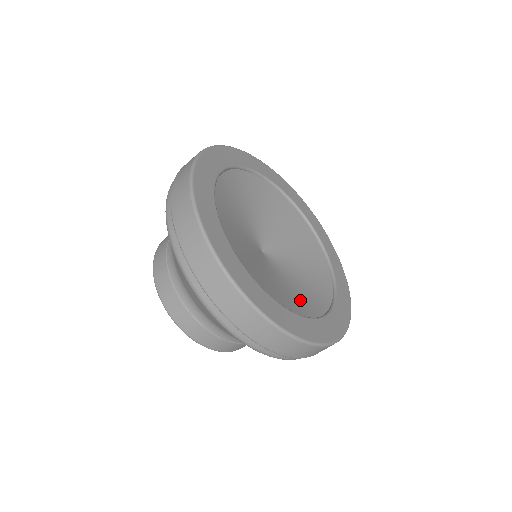
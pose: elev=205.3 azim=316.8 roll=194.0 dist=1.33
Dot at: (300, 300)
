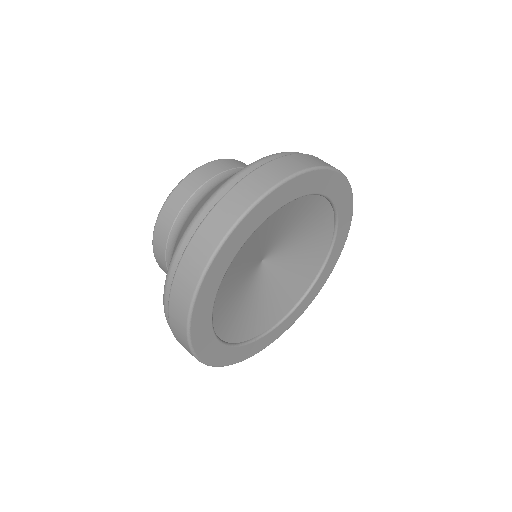
Dot at: (246, 322)
